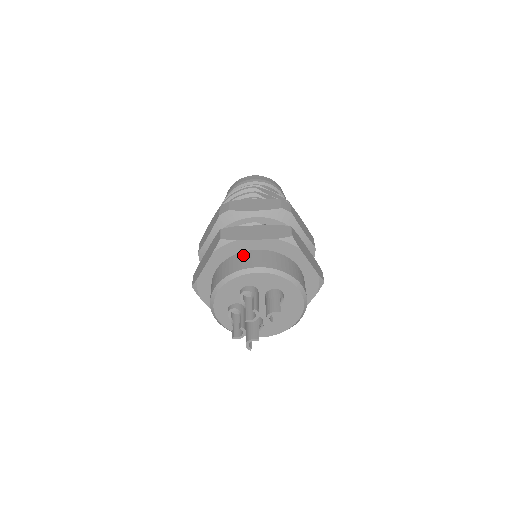
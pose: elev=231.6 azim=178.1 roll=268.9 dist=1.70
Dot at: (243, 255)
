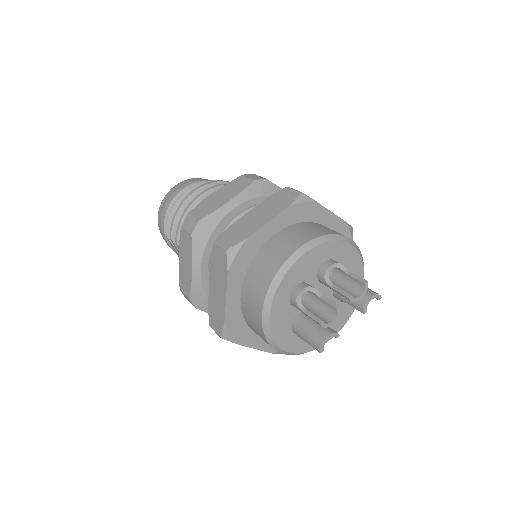
Dot at: (319, 224)
